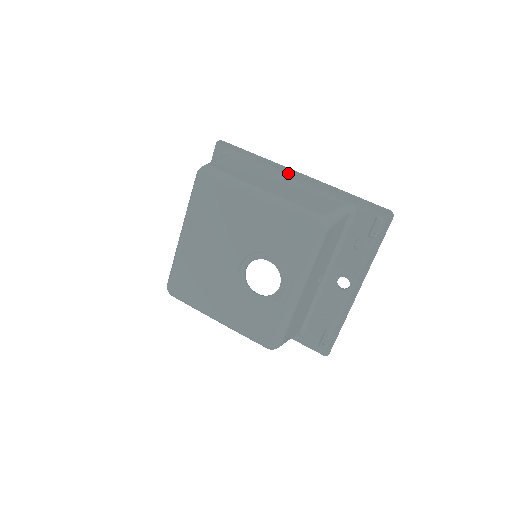
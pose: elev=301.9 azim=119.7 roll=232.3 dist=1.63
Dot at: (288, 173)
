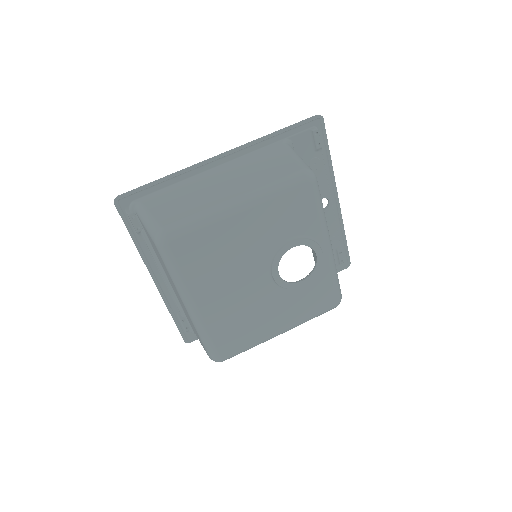
Dot at: (209, 165)
